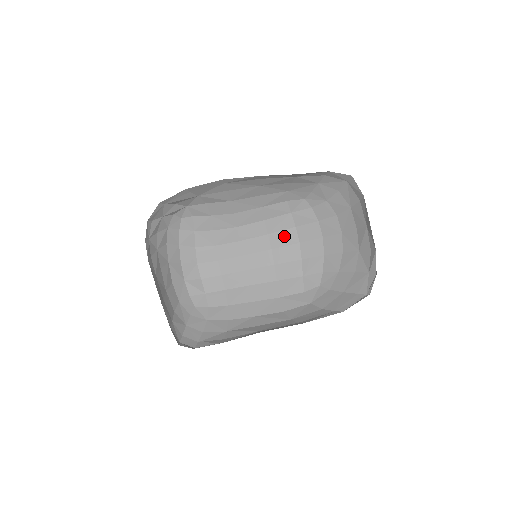
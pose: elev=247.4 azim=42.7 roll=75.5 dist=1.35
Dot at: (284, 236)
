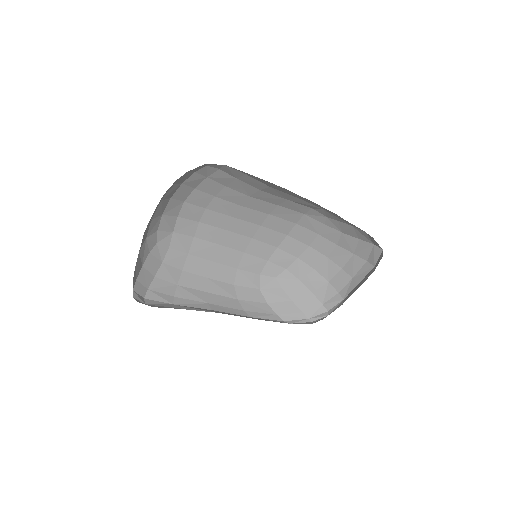
Dot at: (281, 223)
